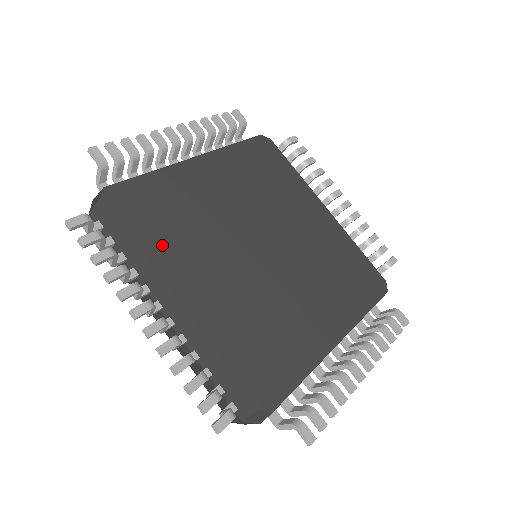
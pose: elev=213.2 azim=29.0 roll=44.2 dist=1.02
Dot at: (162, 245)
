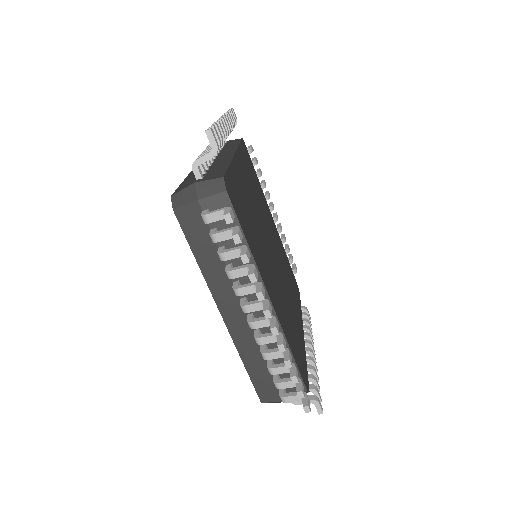
Dot at: (245, 163)
